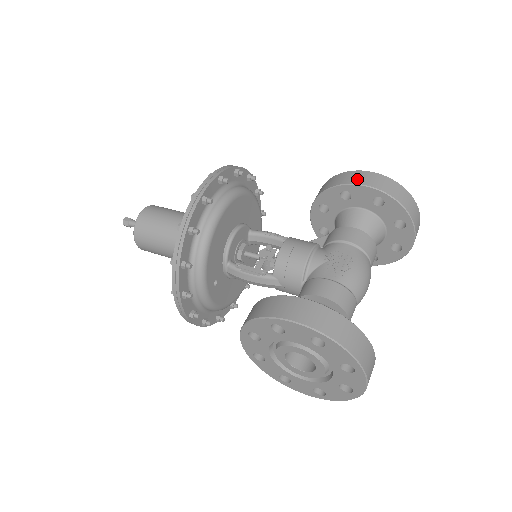
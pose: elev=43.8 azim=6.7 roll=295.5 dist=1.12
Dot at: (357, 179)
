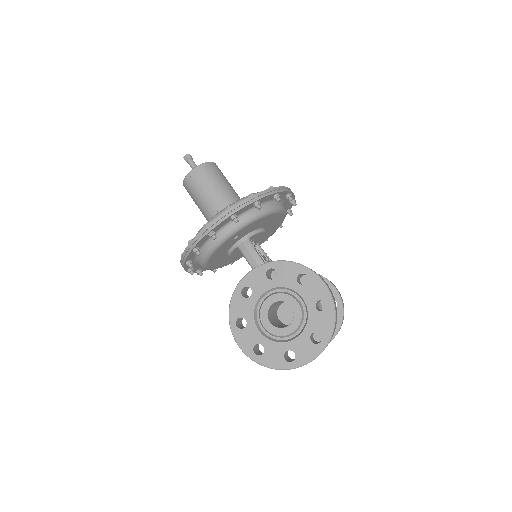
Dot at: occluded
